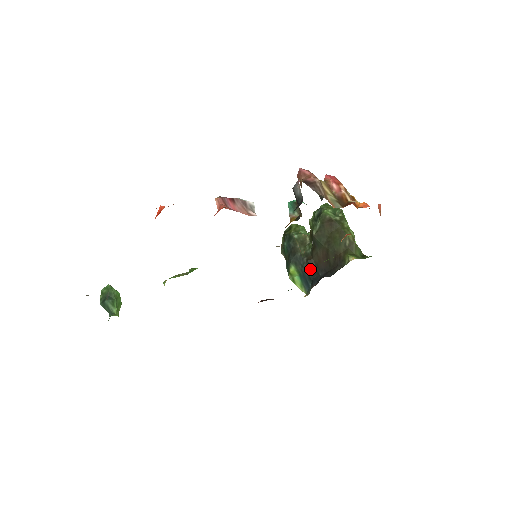
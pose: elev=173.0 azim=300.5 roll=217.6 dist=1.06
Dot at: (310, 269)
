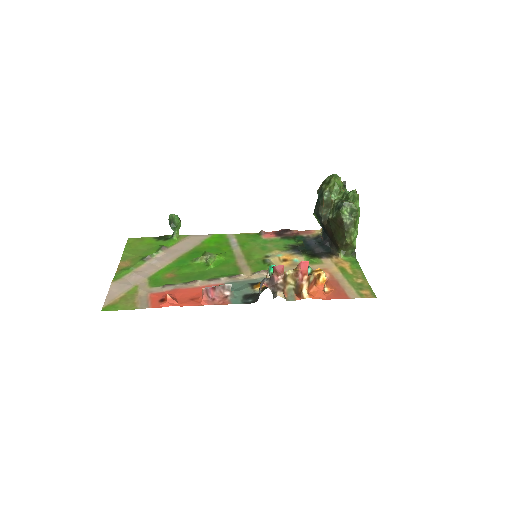
Dot at: (323, 227)
